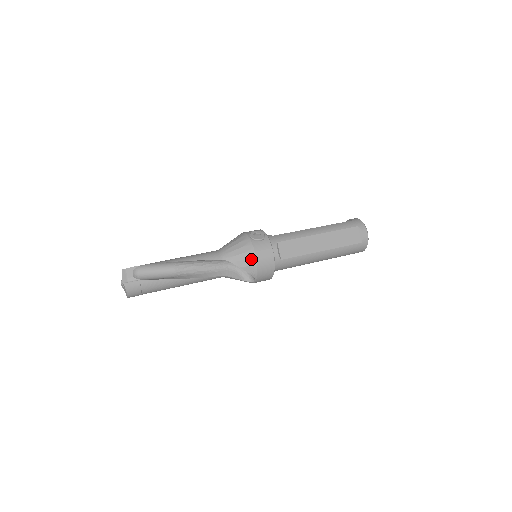
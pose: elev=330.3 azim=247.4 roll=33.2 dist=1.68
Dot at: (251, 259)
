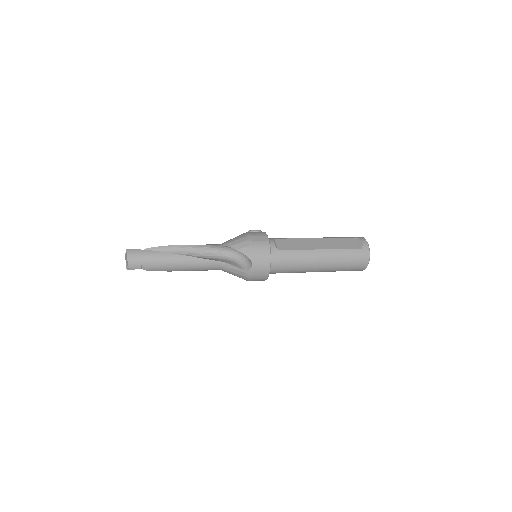
Dot at: (246, 241)
